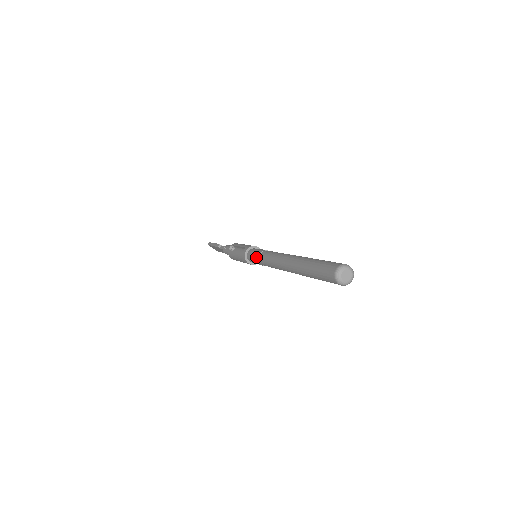
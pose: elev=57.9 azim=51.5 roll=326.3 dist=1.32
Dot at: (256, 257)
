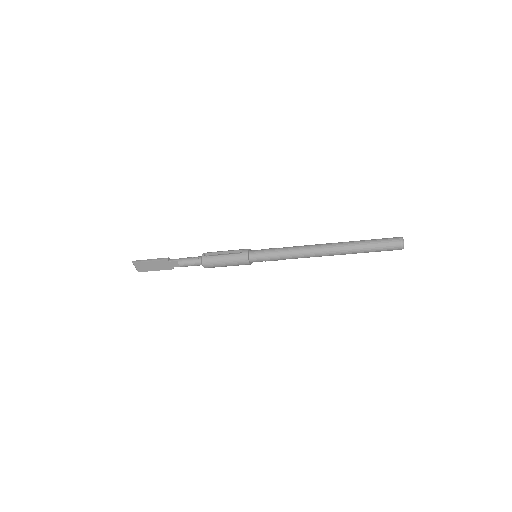
Dot at: (272, 252)
